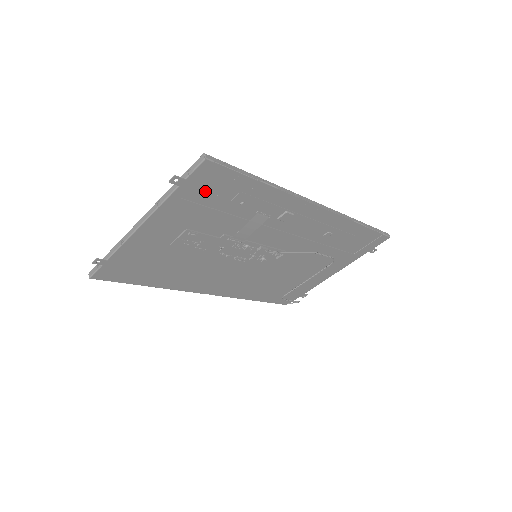
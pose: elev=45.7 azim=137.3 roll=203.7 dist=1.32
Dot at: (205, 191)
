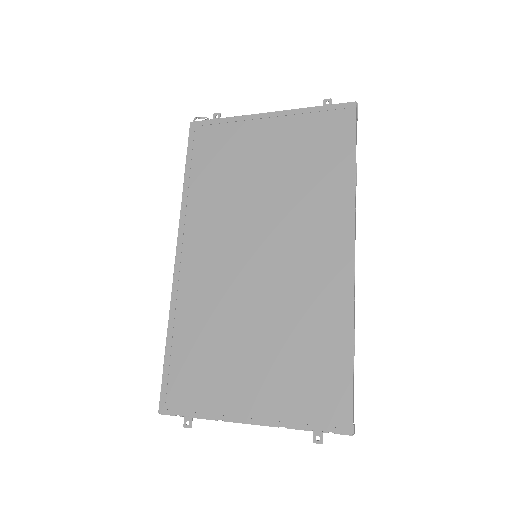
Dot at: (317, 399)
